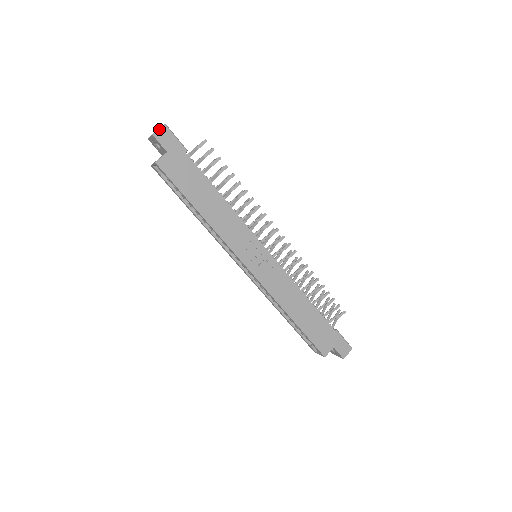
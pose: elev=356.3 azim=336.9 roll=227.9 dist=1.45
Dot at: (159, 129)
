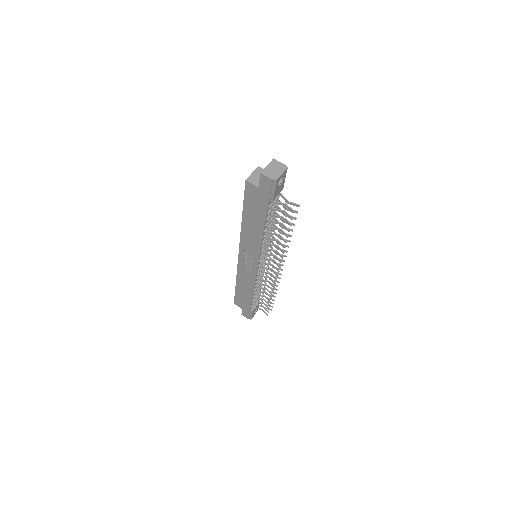
Dot at: (268, 177)
